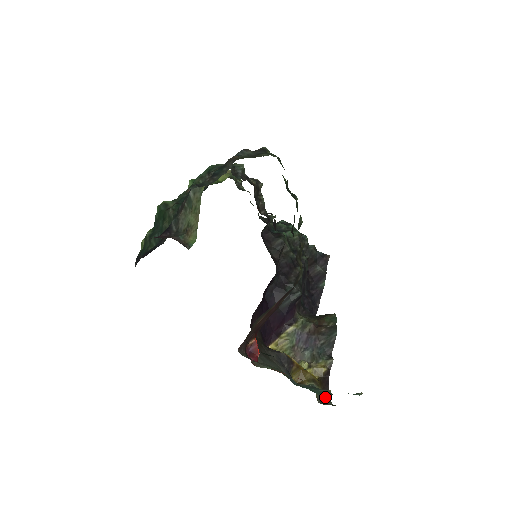
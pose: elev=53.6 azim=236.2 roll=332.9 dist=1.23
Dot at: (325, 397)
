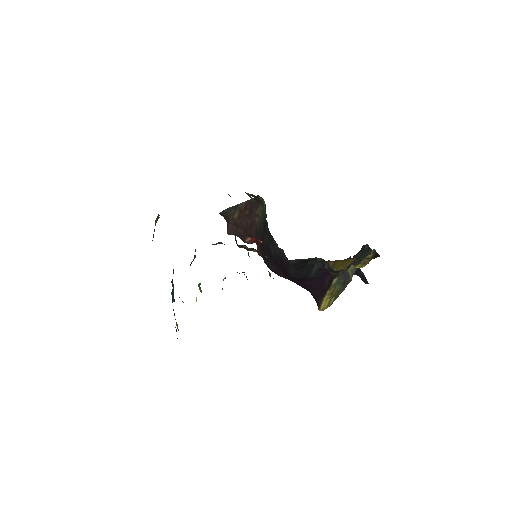
Dot at: occluded
